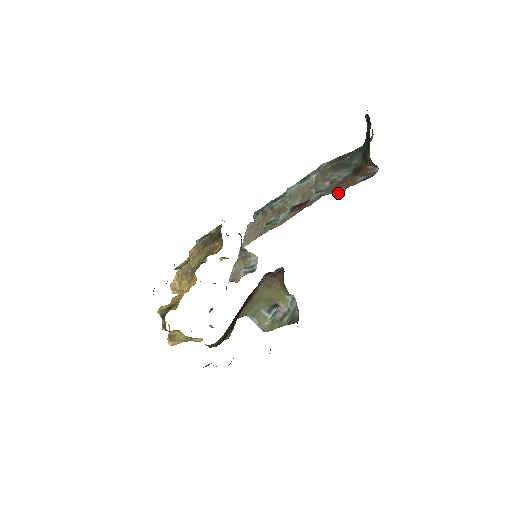
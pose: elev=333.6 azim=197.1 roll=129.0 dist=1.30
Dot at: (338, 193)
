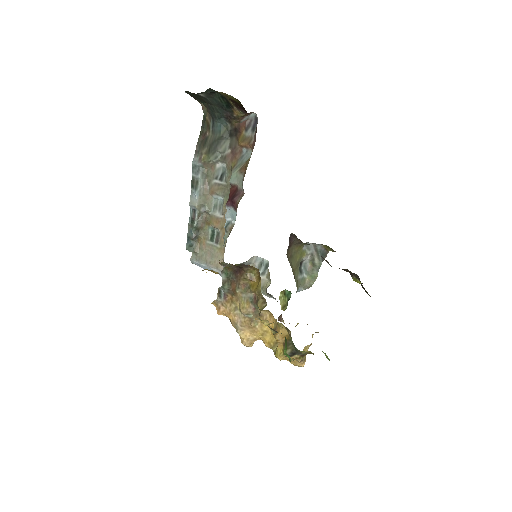
Dot at: (249, 157)
